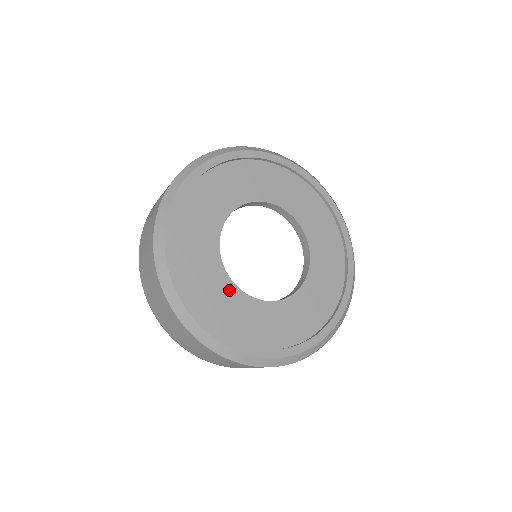
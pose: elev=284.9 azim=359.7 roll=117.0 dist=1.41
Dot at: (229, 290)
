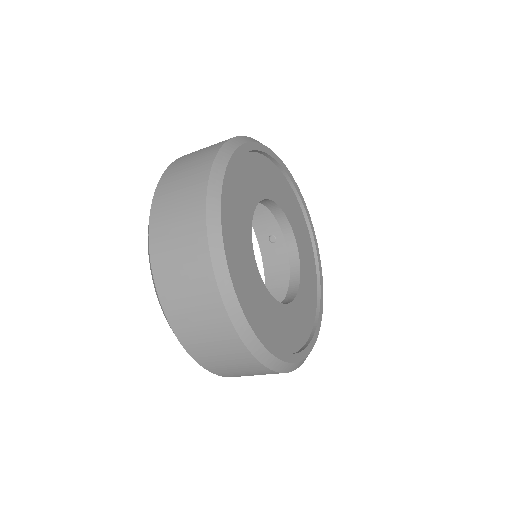
Dot at: (275, 308)
